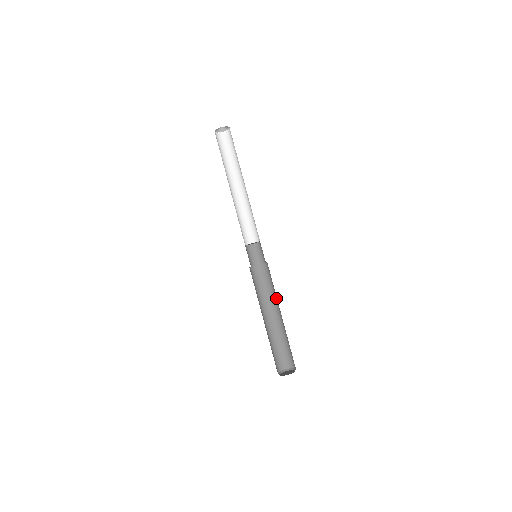
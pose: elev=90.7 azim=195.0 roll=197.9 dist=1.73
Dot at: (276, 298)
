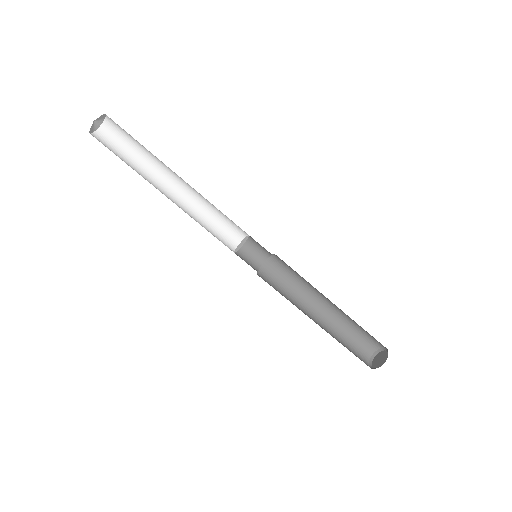
Dot at: (314, 288)
